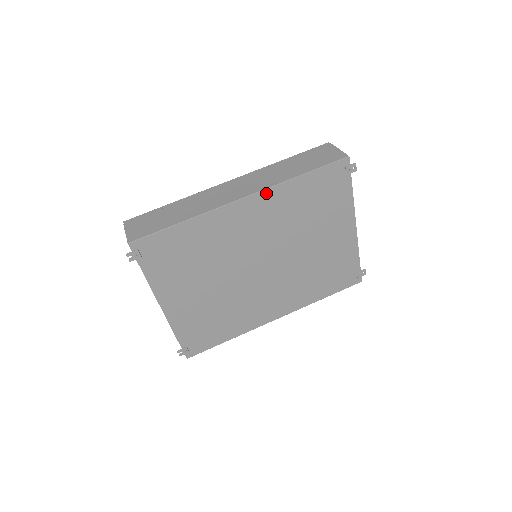
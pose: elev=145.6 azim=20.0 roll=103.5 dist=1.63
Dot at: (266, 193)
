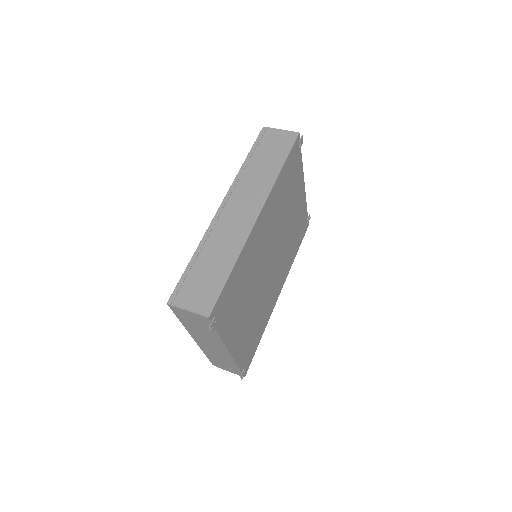
Dot at: (269, 199)
